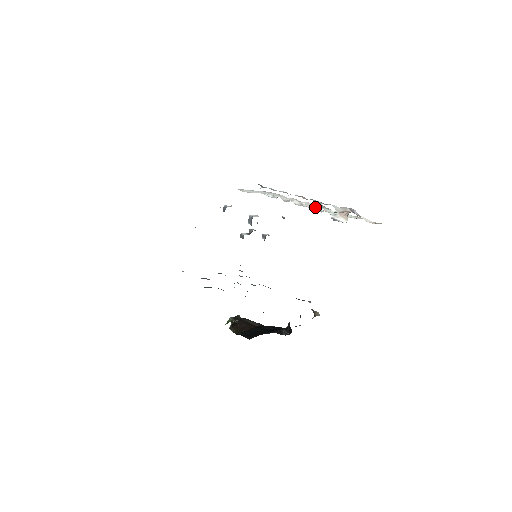
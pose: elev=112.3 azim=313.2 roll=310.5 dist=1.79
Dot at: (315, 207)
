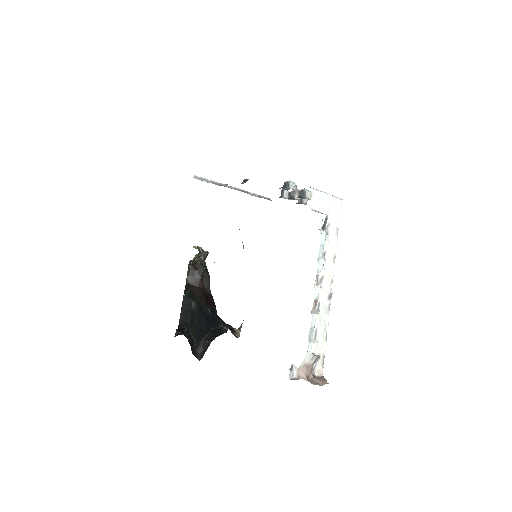
Dot at: (322, 297)
